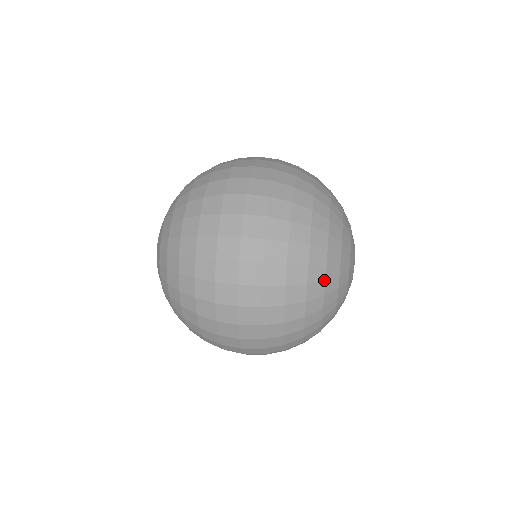
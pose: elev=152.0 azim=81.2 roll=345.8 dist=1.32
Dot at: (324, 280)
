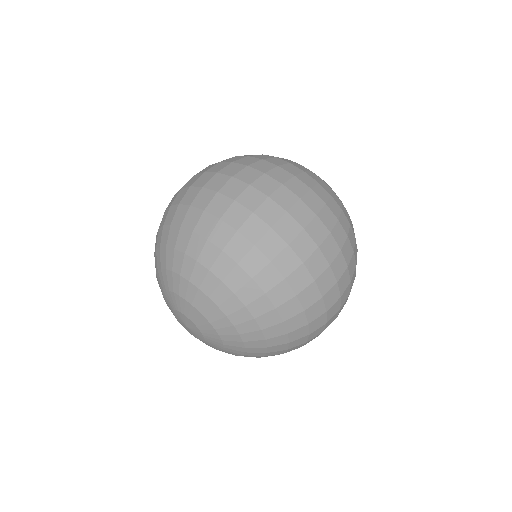
Dot at: occluded
